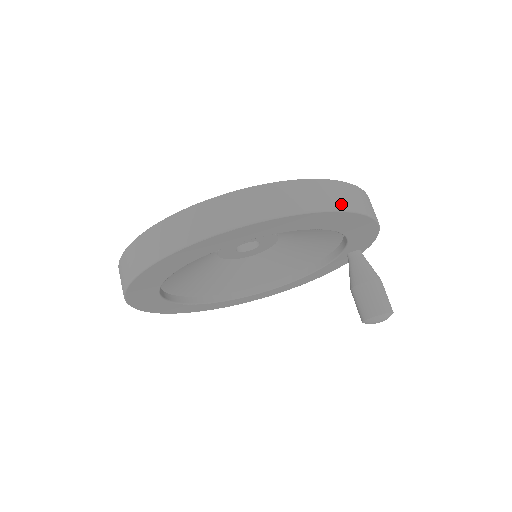
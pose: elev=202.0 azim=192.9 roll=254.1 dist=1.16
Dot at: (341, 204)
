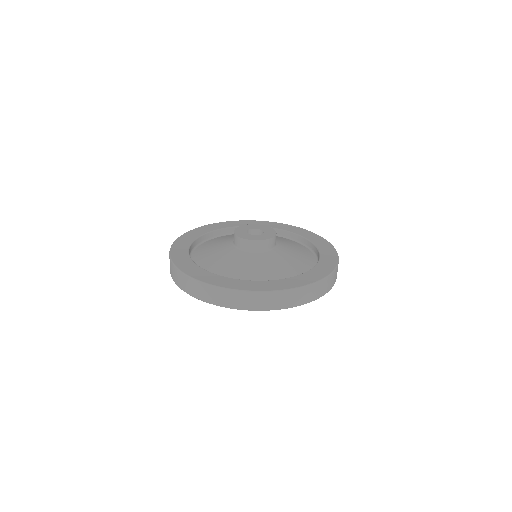
Dot at: occluded
